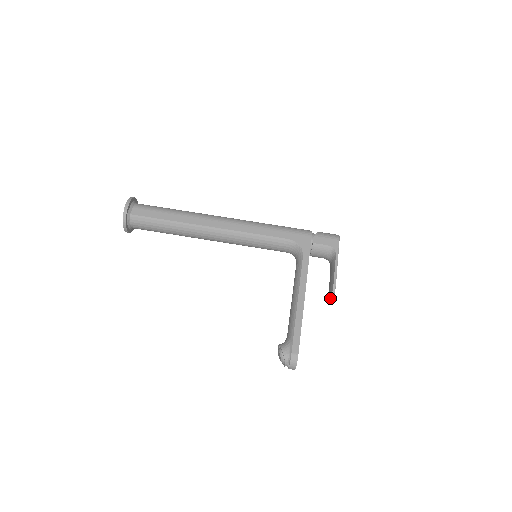
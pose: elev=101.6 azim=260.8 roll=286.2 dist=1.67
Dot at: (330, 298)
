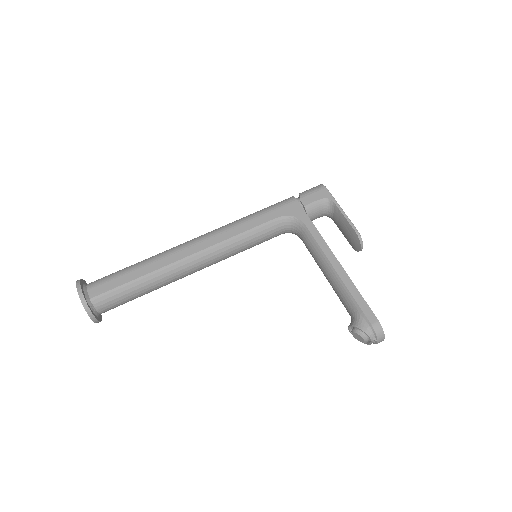
Dot at: (360, 248)
